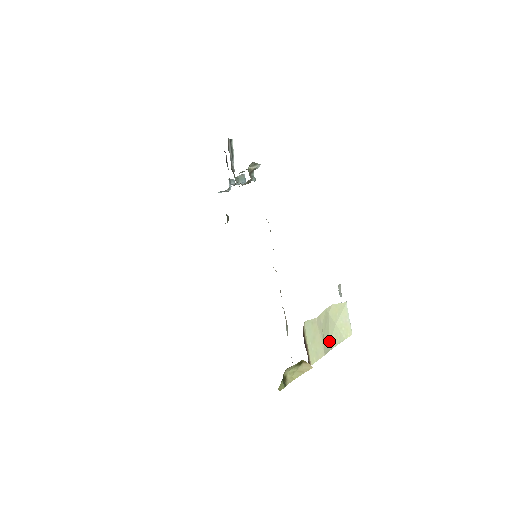
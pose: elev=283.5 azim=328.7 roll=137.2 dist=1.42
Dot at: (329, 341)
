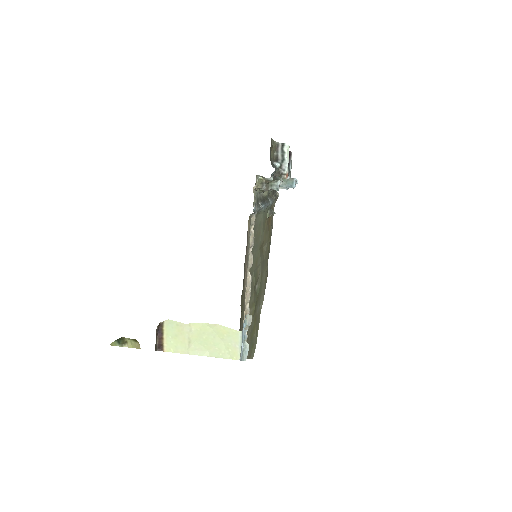
Dot at: (208, 349)
